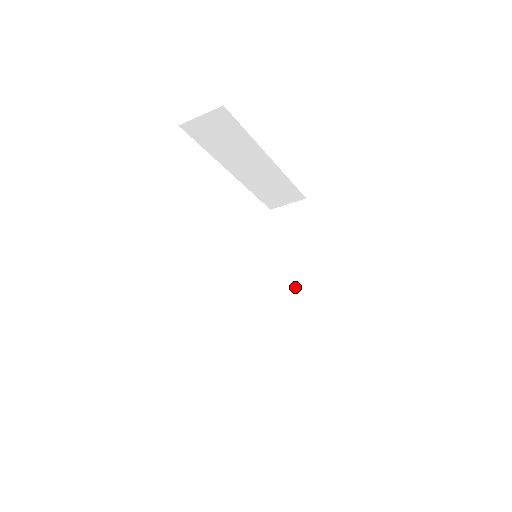
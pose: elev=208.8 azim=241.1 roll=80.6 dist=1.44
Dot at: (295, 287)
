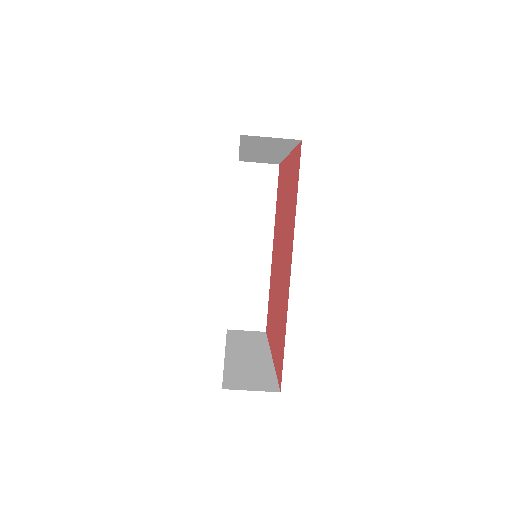
Dot at: (252, 252)
